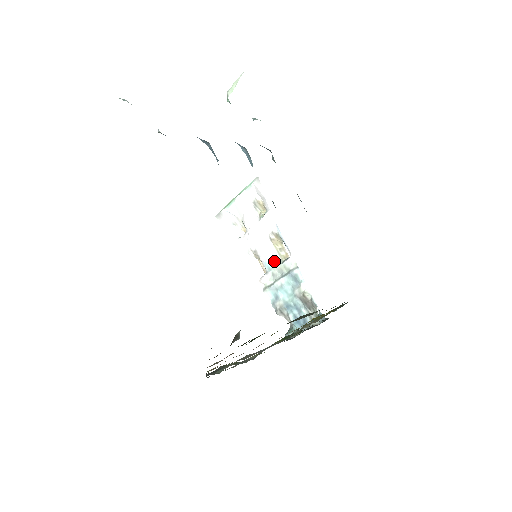
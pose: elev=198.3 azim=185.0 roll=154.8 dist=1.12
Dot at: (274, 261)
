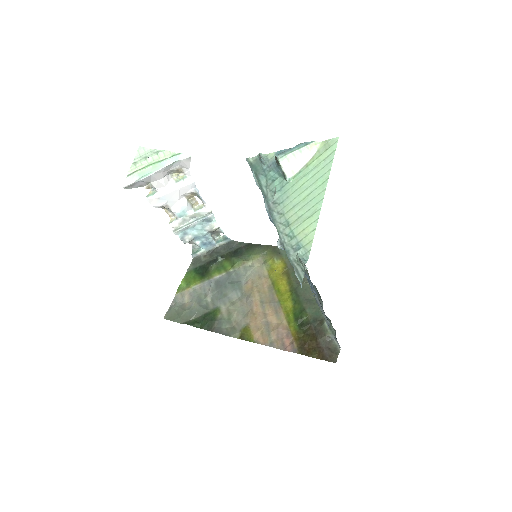
Dot at: (188, 211)
